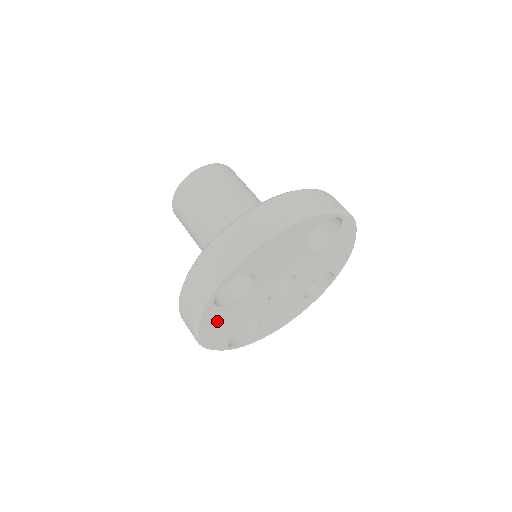
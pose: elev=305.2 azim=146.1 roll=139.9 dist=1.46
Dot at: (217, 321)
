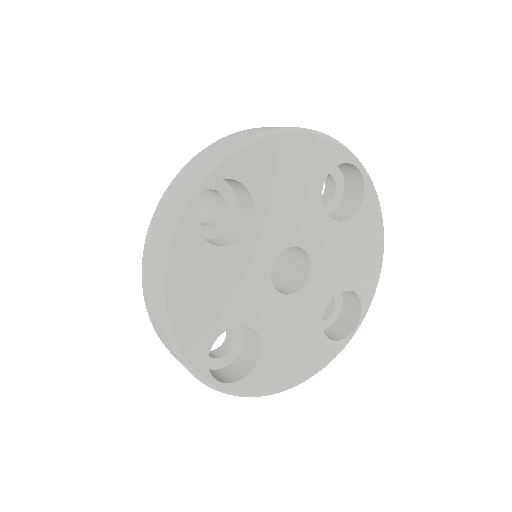
Dot at: (195, 274)
